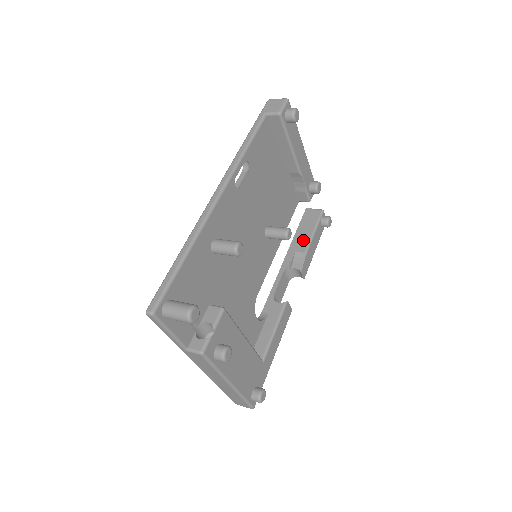
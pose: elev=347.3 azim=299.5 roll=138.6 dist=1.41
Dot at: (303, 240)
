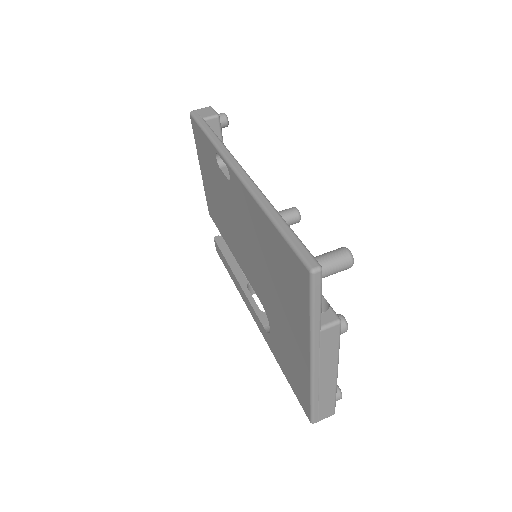
Dot at: occluded
